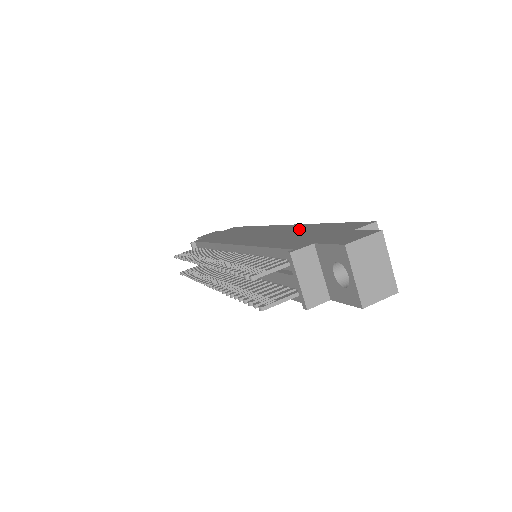
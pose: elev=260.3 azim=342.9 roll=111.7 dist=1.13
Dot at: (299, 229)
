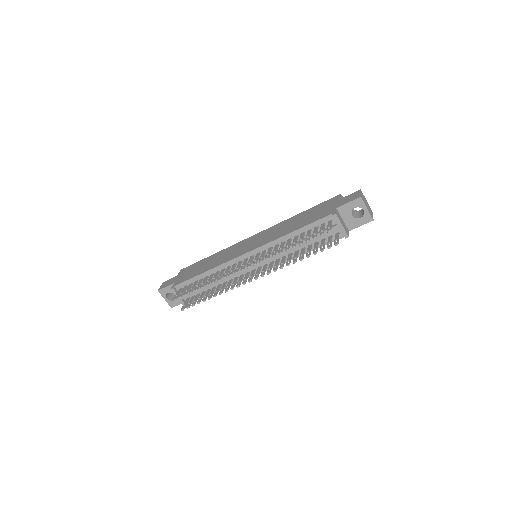
Dot at: (289, 222)
